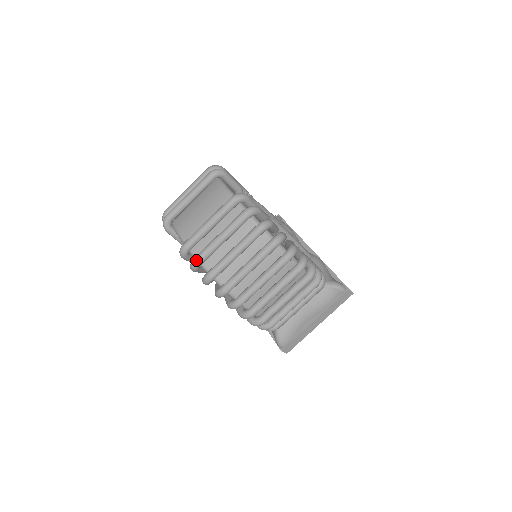
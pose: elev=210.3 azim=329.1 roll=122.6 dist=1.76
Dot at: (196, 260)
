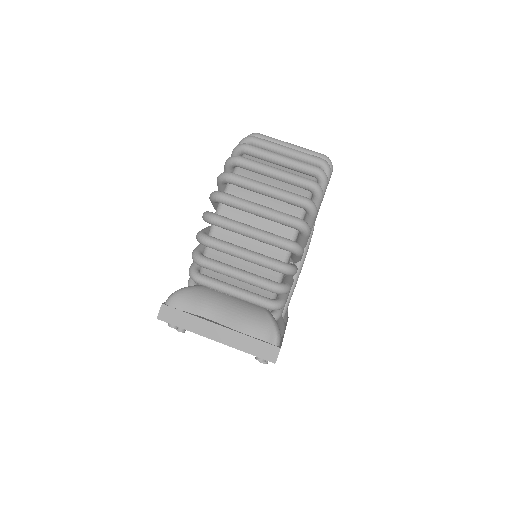
Dot at: (254, 136)
